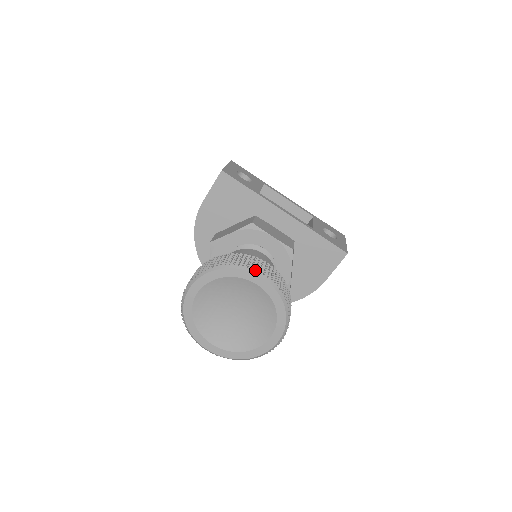
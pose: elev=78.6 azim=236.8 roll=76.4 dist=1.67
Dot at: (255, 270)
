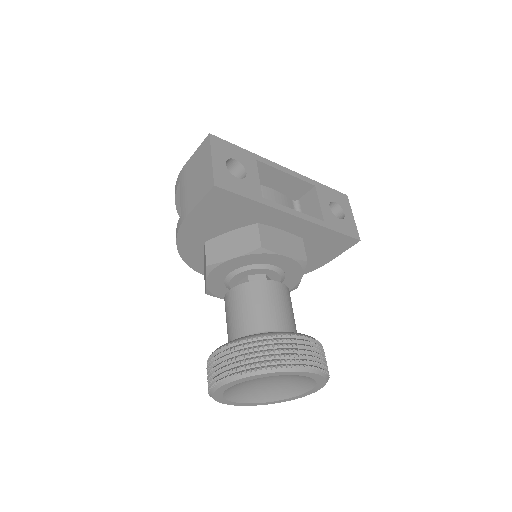
Dot at: (300, 368)
